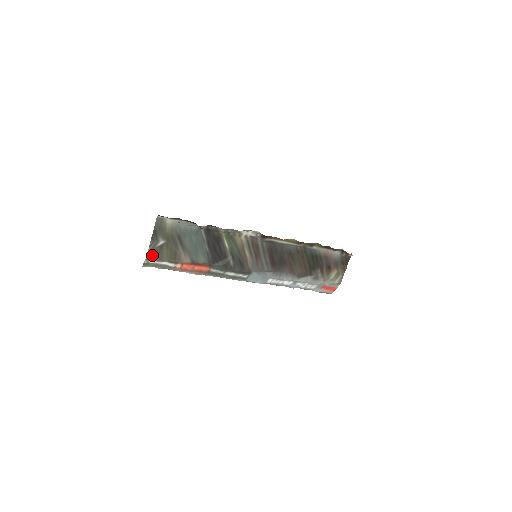
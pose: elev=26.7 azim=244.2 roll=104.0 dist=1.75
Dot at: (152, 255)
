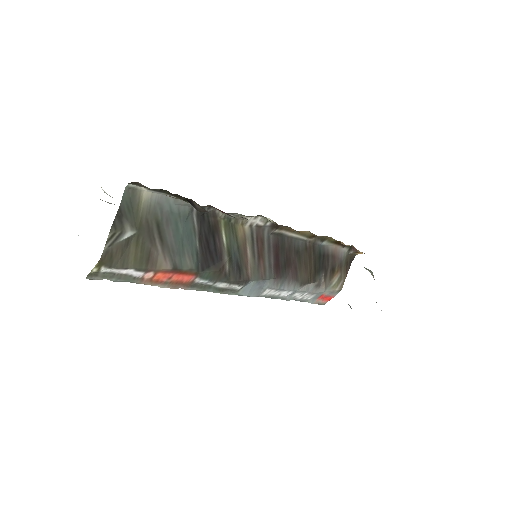
Dot at: (109, 257)
